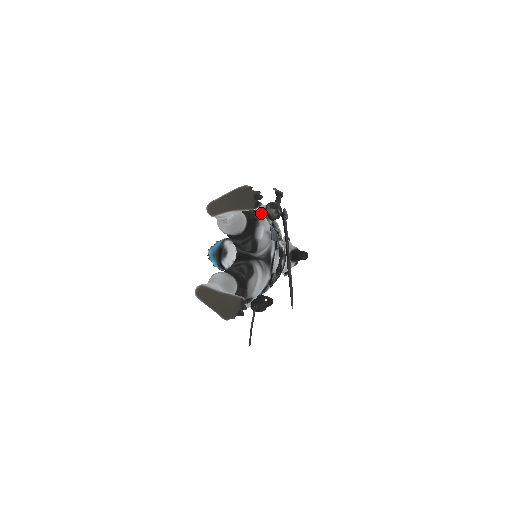
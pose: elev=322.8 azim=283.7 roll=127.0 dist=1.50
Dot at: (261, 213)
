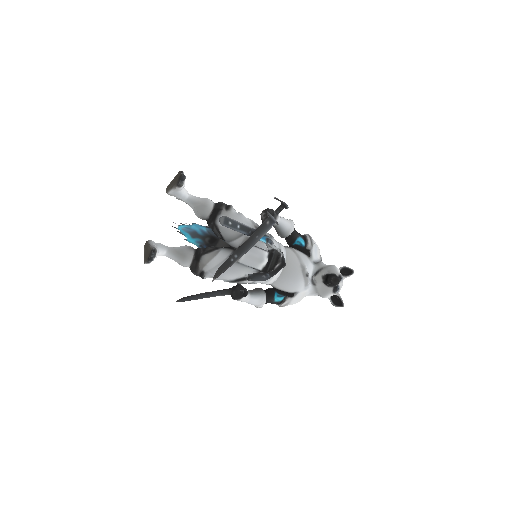
Dot at: (231, 207)
